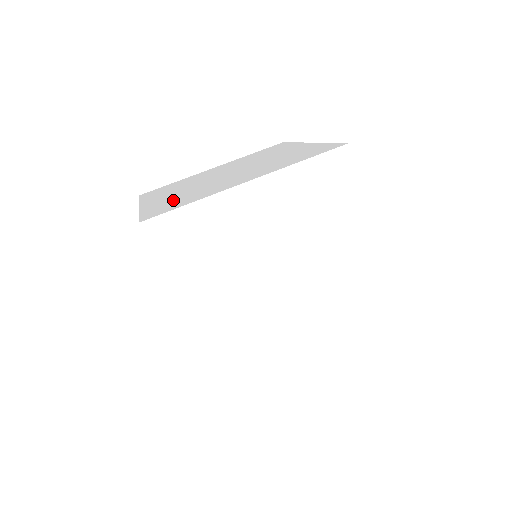
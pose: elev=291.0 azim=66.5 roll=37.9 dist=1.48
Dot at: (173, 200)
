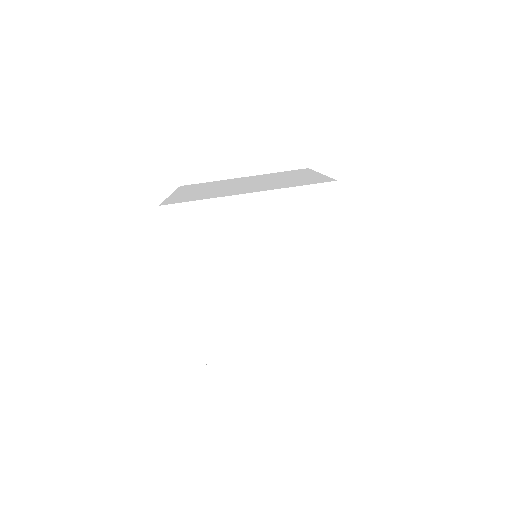
Dot at: (193, 195)
